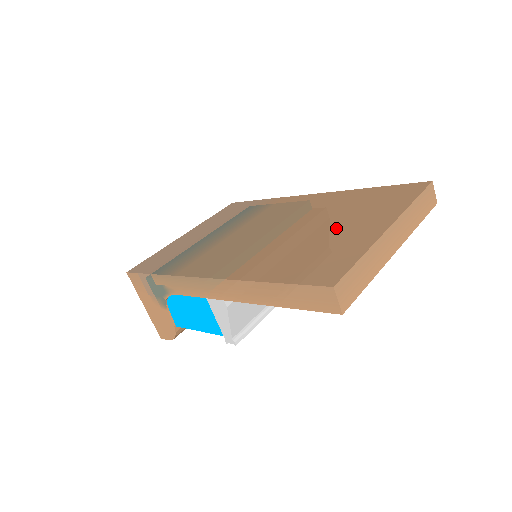
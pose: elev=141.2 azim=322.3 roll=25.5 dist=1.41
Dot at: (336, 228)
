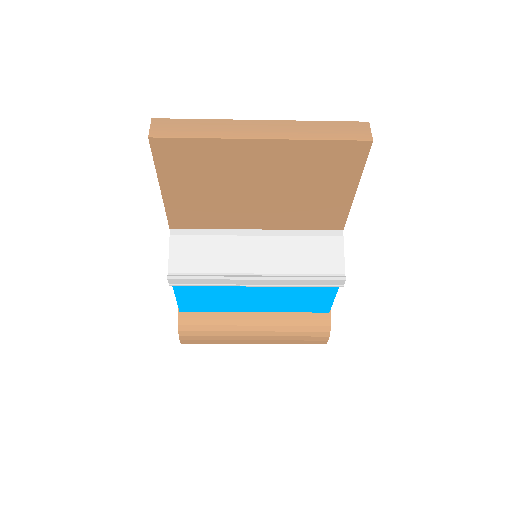
Dot at: occluded
